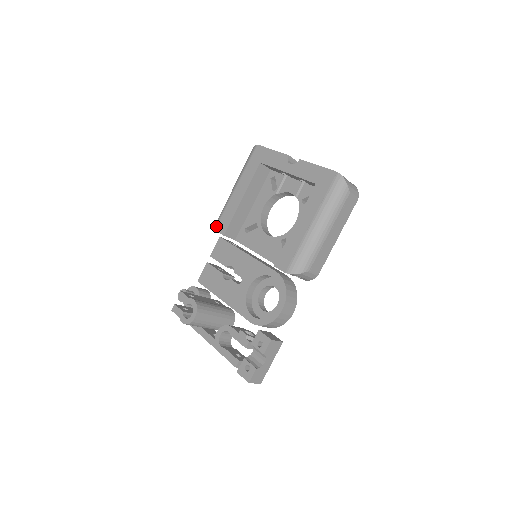
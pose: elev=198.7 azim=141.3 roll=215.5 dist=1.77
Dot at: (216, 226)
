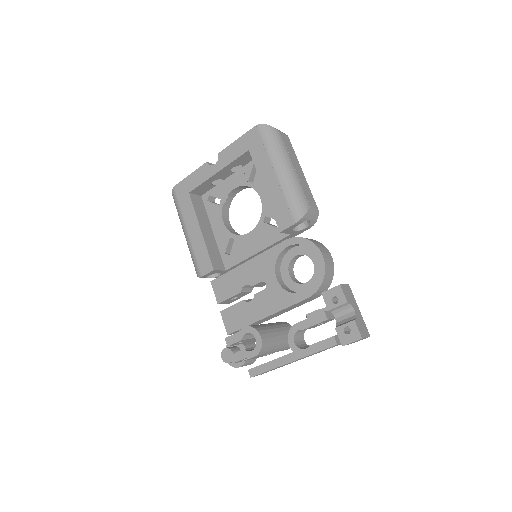
Dot at: (200, 273)
